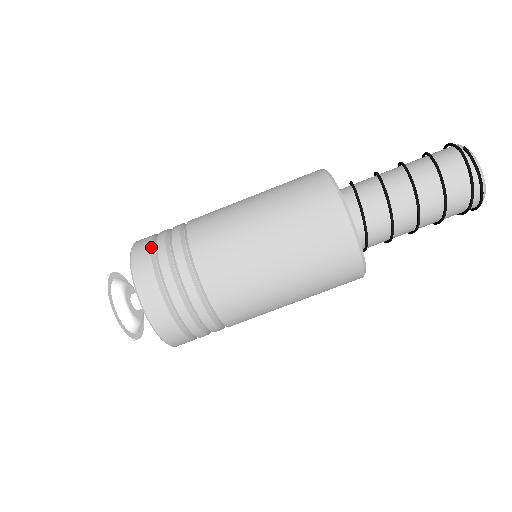
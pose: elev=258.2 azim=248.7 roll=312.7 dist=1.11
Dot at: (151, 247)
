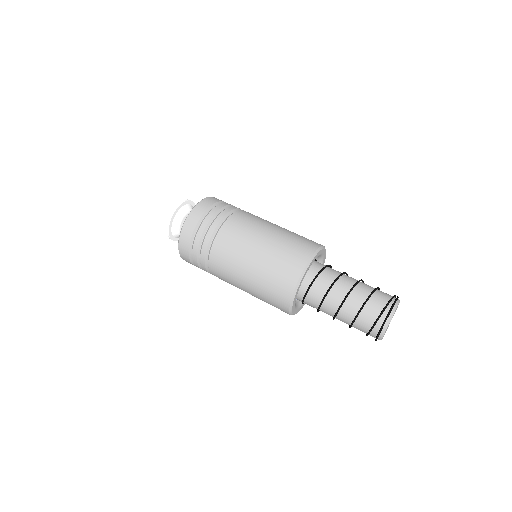
Dot at: (224, 202)
